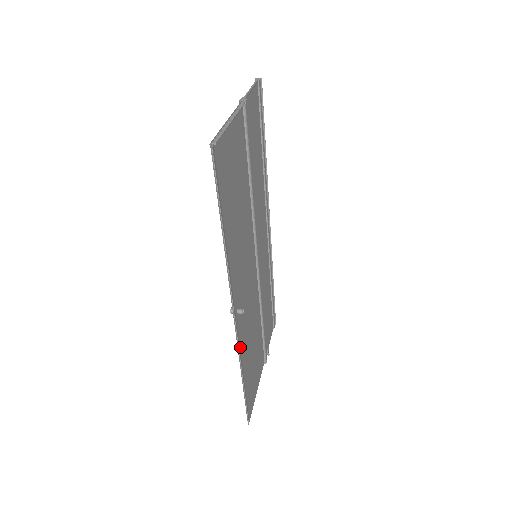
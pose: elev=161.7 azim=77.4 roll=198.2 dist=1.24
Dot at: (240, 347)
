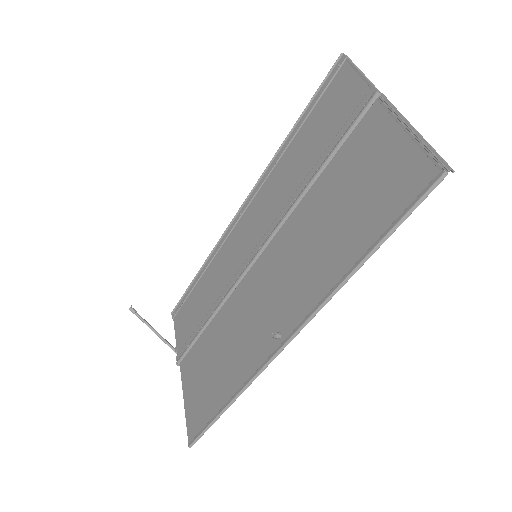
Dot at: (253, 372)
